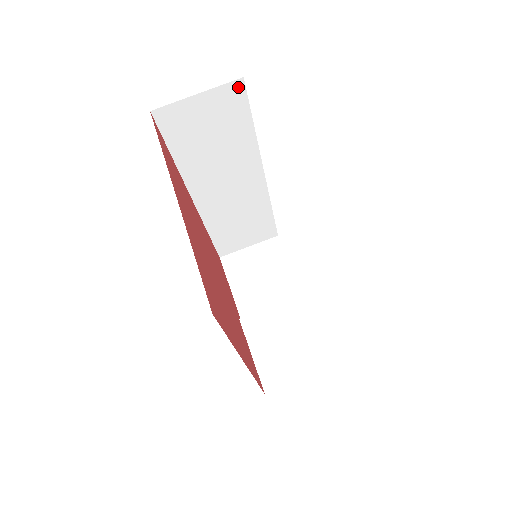
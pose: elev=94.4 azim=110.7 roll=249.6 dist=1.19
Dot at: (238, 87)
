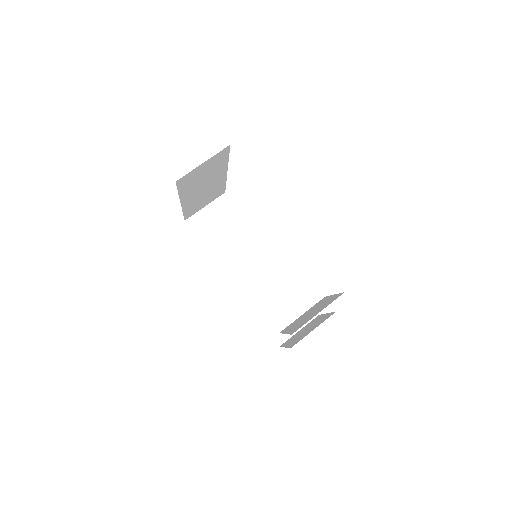
Dot at: (225, 198)
